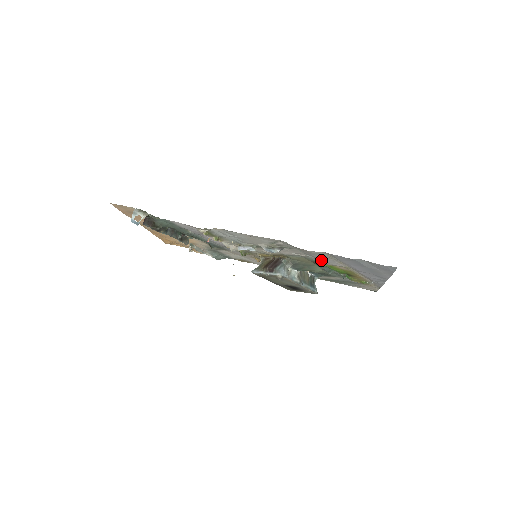
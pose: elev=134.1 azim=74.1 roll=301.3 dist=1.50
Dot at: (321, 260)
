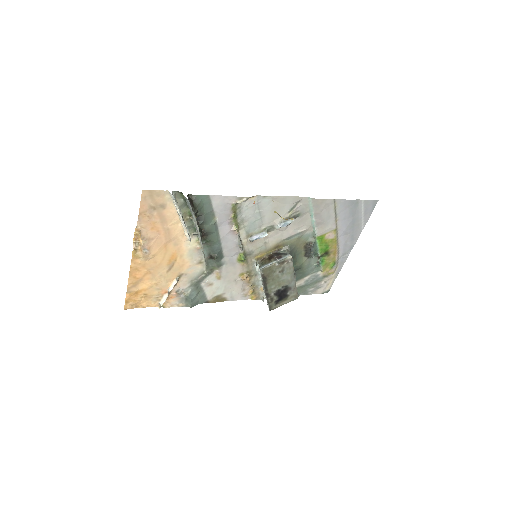
Dot at: (323, 222)
